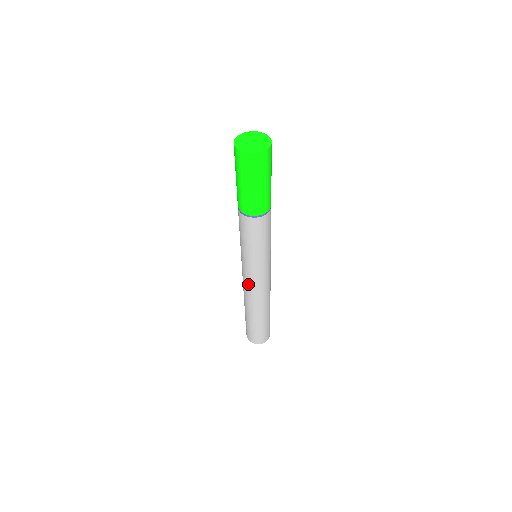
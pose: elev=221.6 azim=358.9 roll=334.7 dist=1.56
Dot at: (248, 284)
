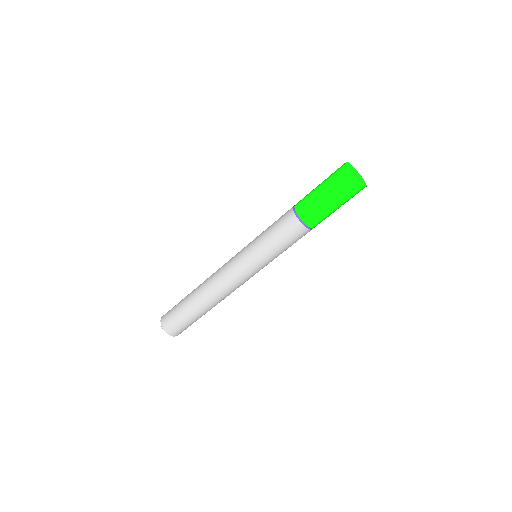
Dot at: (230, 274)
